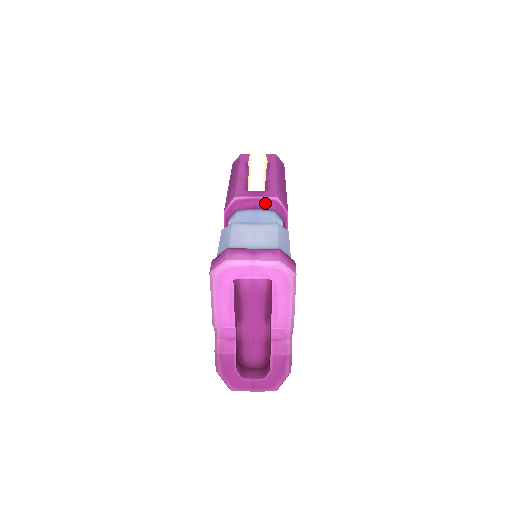
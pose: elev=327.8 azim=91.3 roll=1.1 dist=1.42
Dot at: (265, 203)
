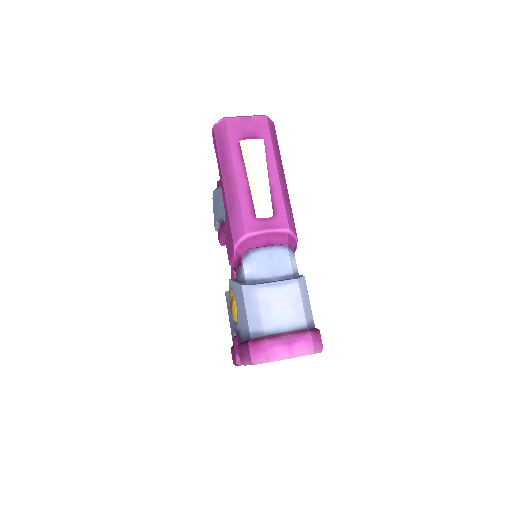
Dot at: (277, 238)
